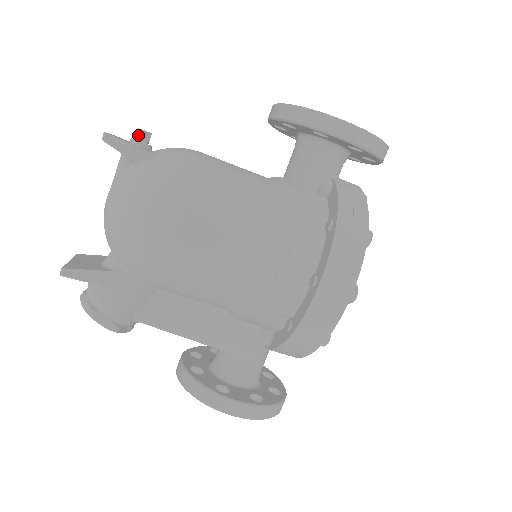
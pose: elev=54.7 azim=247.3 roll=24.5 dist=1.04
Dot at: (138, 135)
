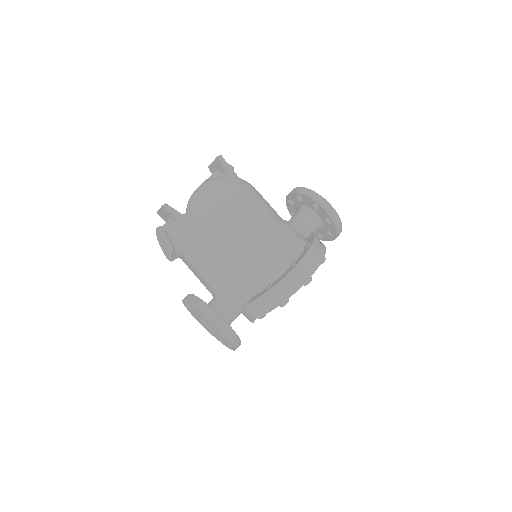
Dot at: occluded
